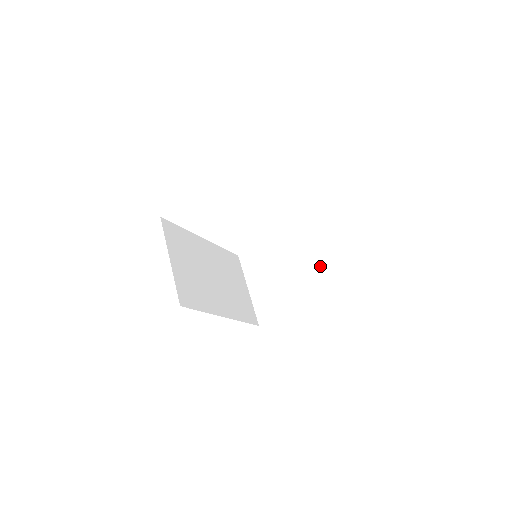
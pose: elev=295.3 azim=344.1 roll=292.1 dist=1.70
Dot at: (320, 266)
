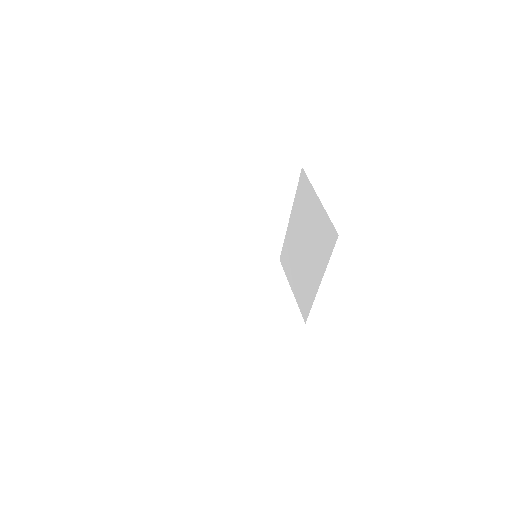
Dot at: (287, 299)
